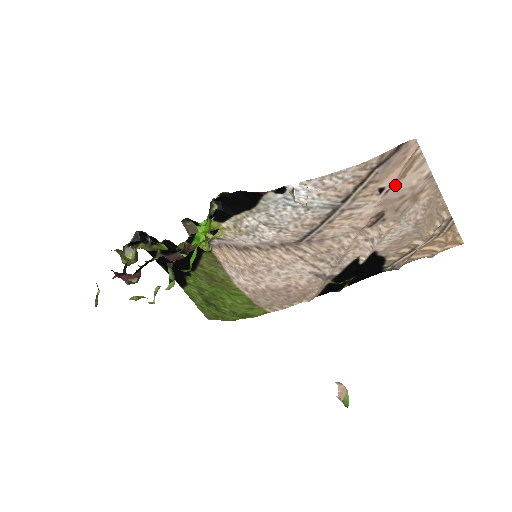
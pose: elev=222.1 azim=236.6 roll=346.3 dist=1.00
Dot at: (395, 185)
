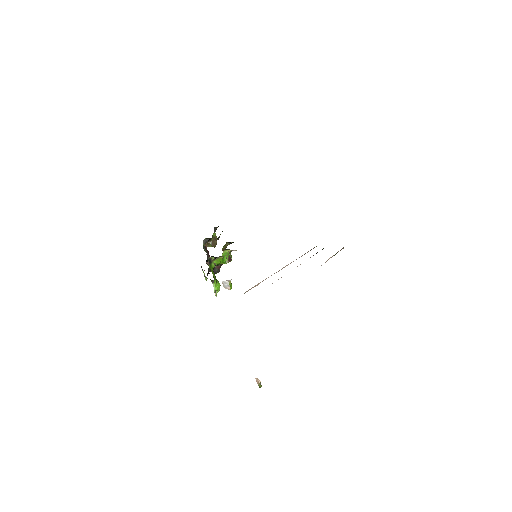
Dot at: occluded
